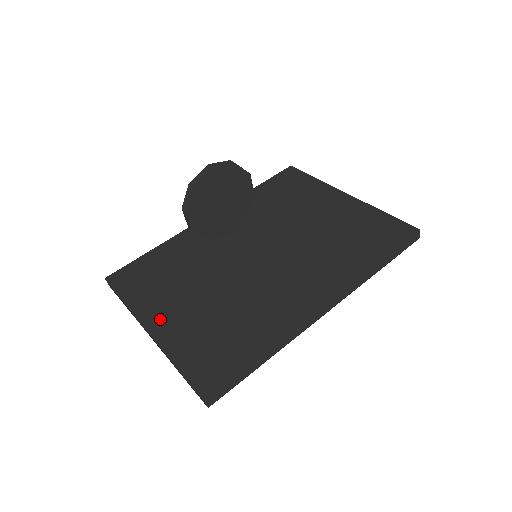
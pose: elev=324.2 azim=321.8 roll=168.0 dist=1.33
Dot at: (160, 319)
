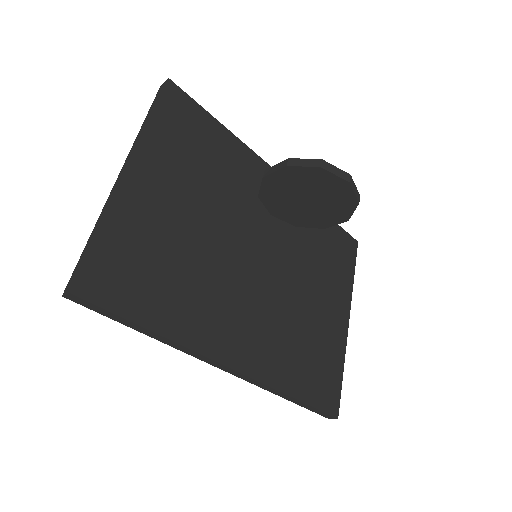
Dot at: (146, 179)
